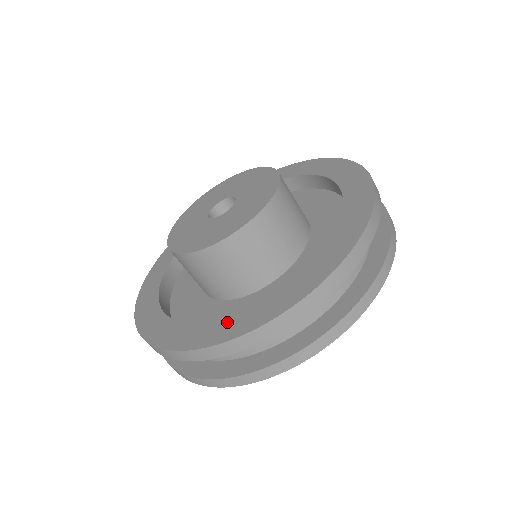
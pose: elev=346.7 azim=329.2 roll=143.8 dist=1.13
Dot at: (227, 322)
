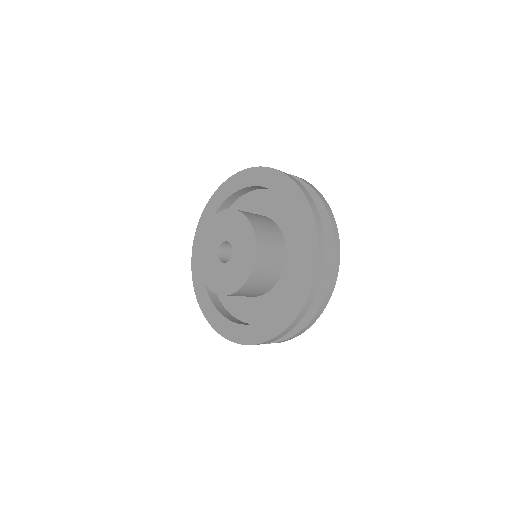
Dot at: (289, 304)
